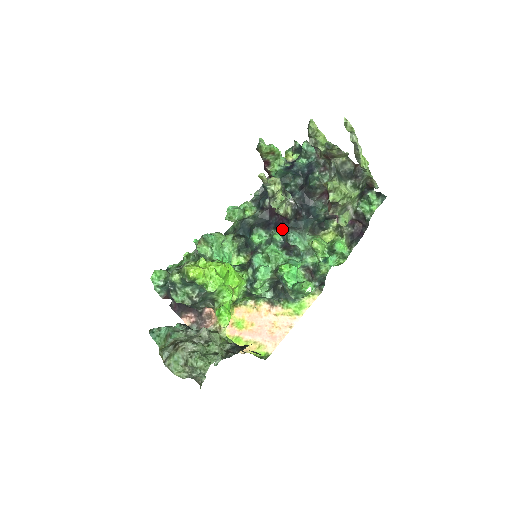
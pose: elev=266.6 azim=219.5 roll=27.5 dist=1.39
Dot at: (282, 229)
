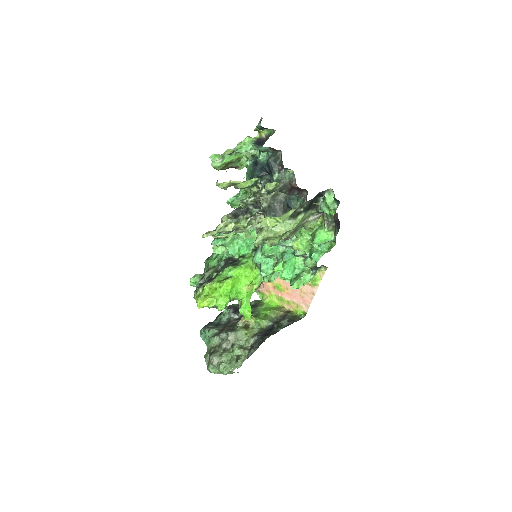
Dot at: occluded
